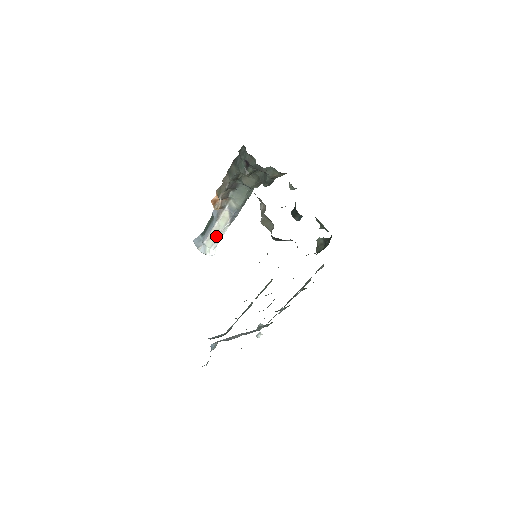
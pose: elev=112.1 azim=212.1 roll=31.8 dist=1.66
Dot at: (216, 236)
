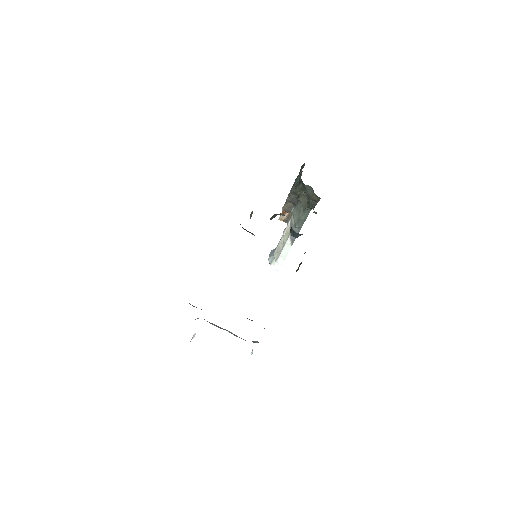
Dot at: (281, 250)
